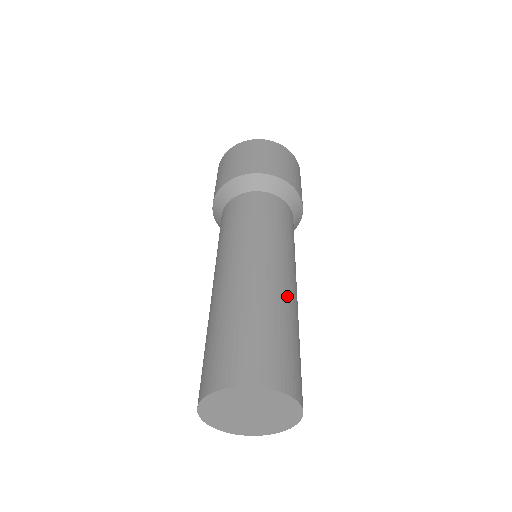
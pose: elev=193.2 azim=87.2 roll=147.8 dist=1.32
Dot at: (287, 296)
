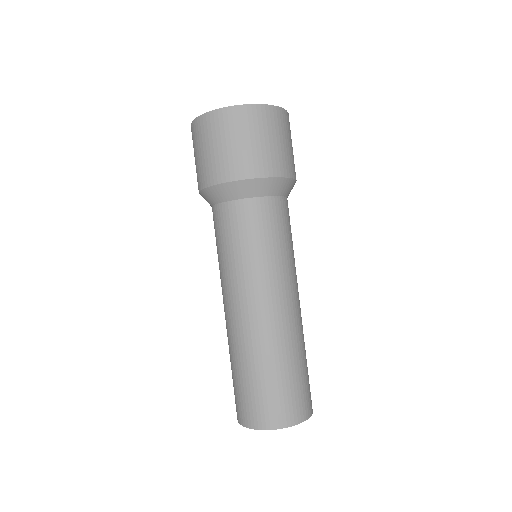
Dot at: (273, 333)
